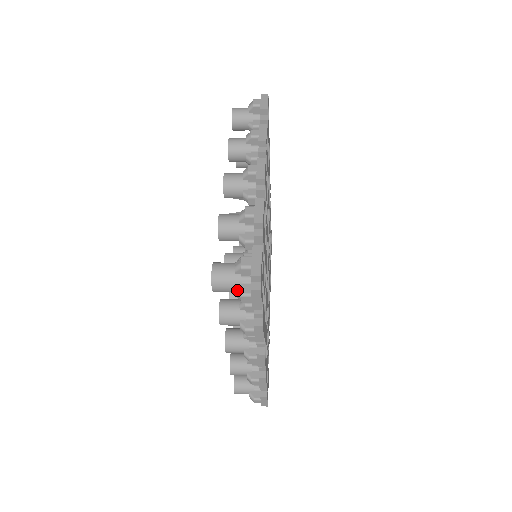
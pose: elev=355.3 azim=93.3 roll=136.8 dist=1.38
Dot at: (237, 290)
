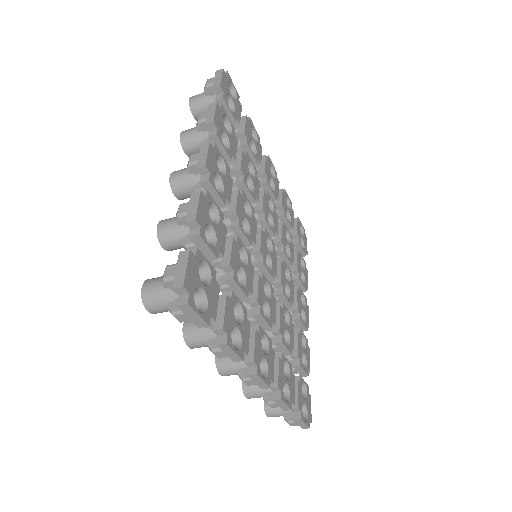
Dot at: (170, 308)
